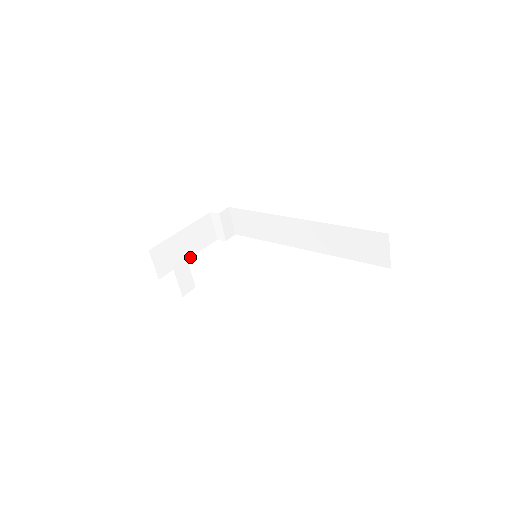
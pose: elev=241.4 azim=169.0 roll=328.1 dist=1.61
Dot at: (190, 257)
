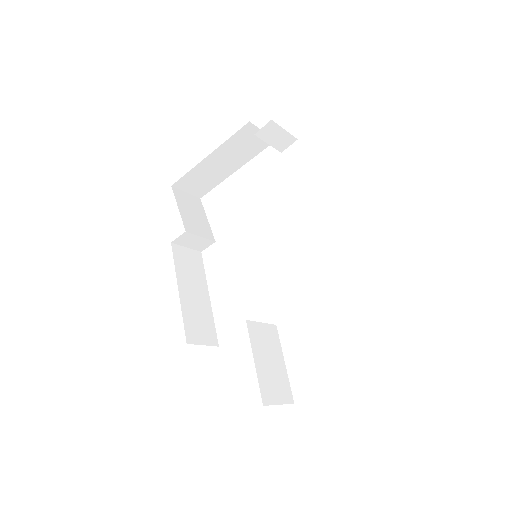
Dot at: (236, 169)
